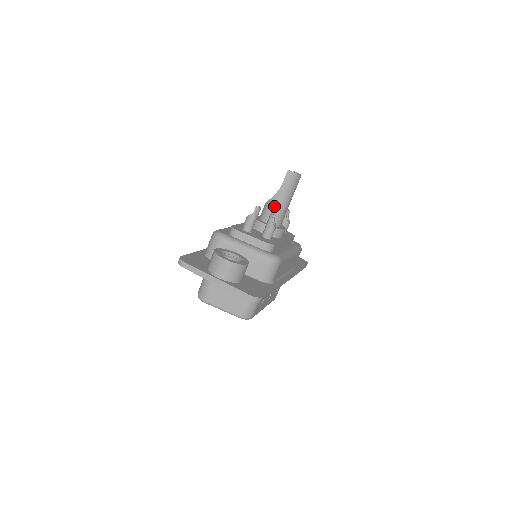
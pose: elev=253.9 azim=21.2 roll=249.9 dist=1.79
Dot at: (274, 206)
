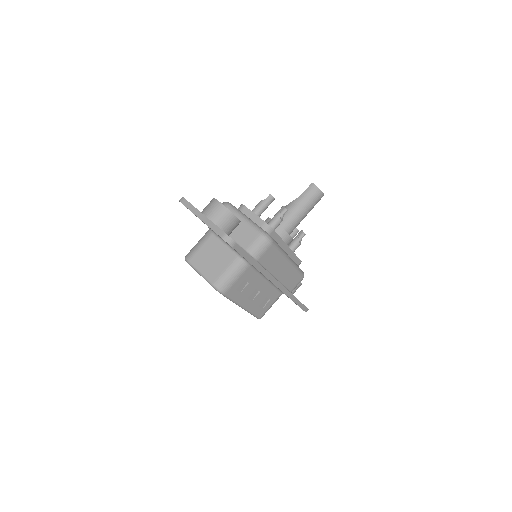
Dot at: (289, 210)
